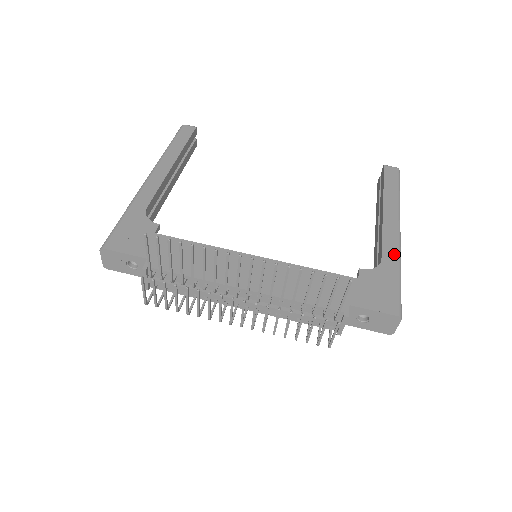
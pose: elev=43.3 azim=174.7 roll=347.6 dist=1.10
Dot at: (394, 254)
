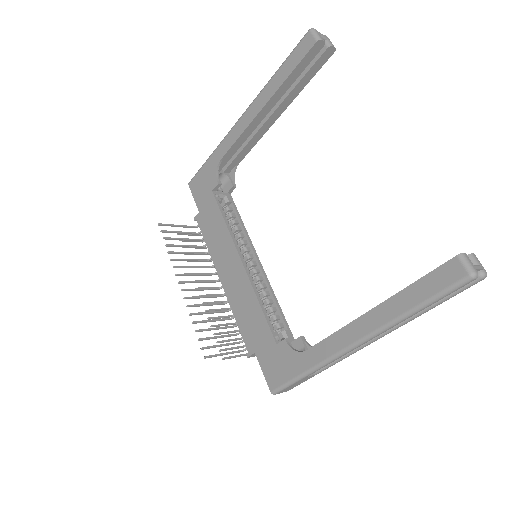
Dot at: (319, 358)
